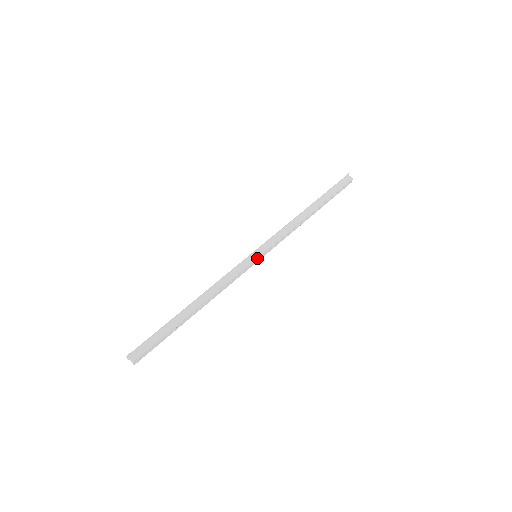
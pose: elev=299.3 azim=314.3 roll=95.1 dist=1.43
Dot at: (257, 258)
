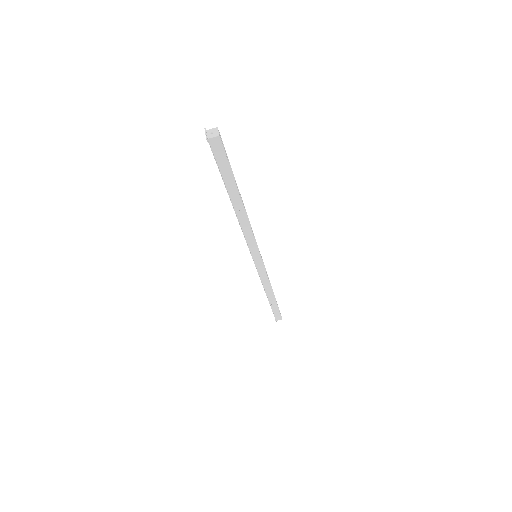
Dot at: (260, 258)
